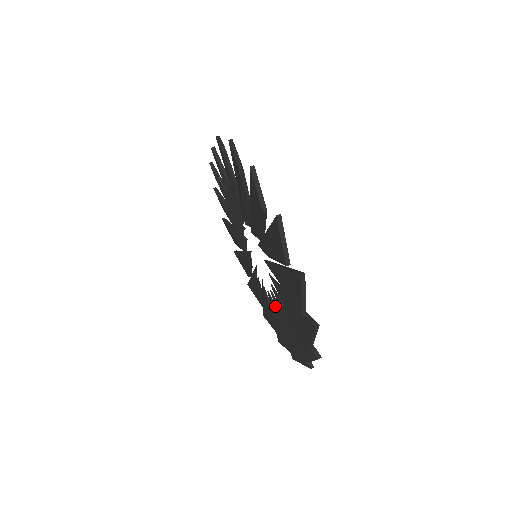
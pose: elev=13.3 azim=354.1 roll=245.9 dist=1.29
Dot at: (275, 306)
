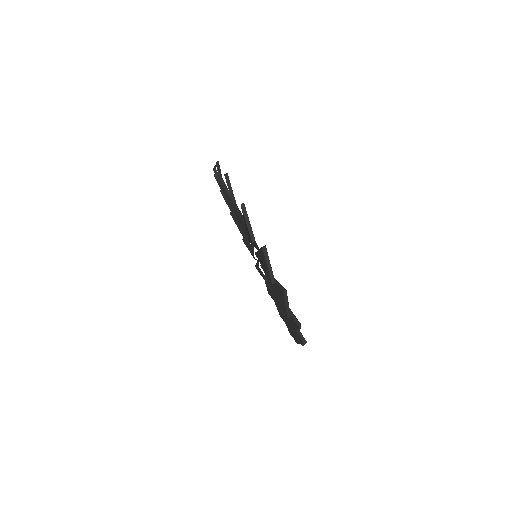
Dot at: (274, 295)
